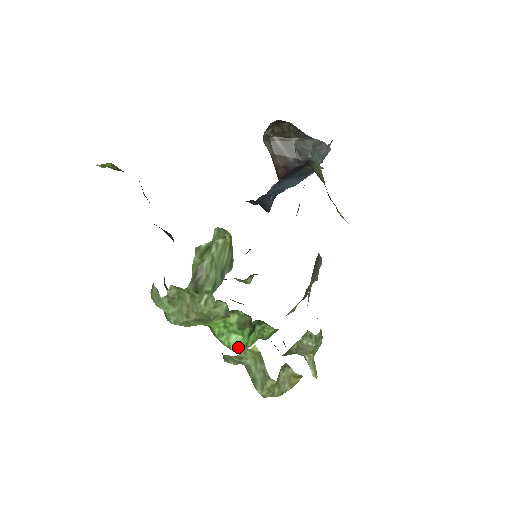
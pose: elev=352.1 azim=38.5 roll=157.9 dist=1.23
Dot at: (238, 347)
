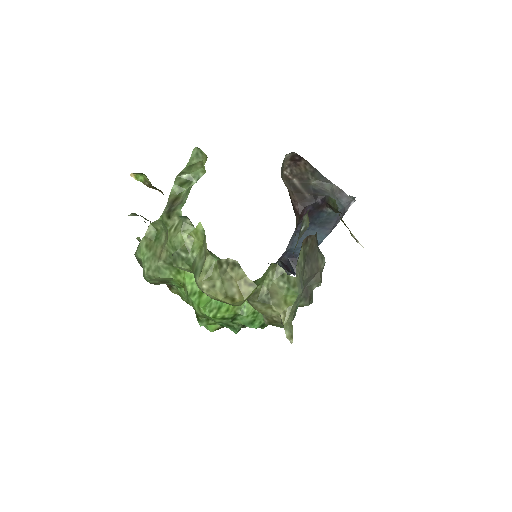
Dot at: (207, 304)
